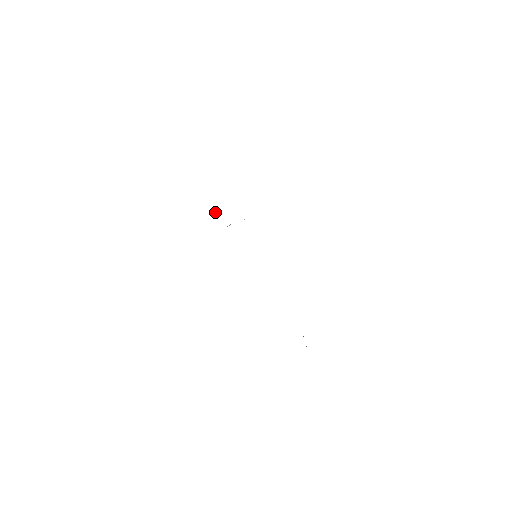
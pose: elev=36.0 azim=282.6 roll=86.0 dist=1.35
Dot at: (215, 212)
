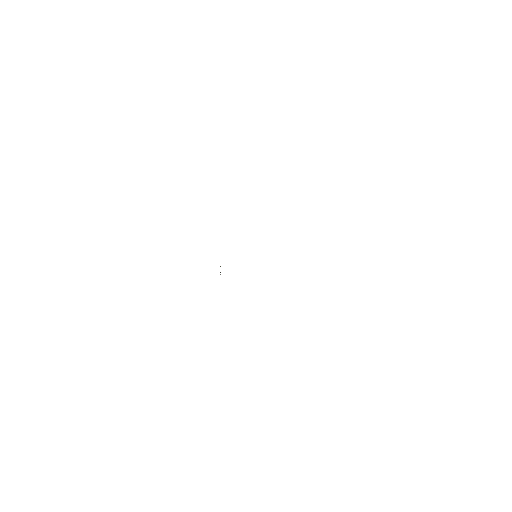
Dot at: occluded
